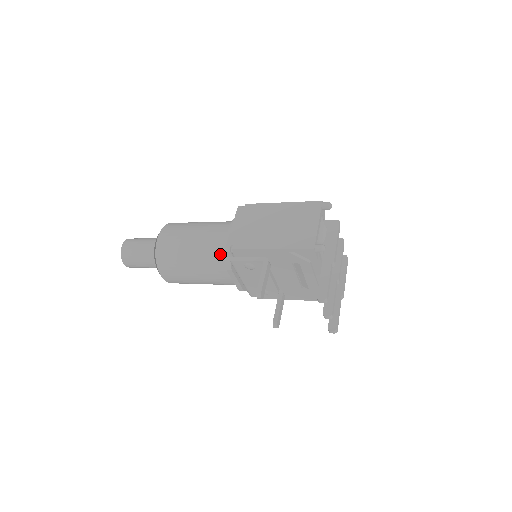
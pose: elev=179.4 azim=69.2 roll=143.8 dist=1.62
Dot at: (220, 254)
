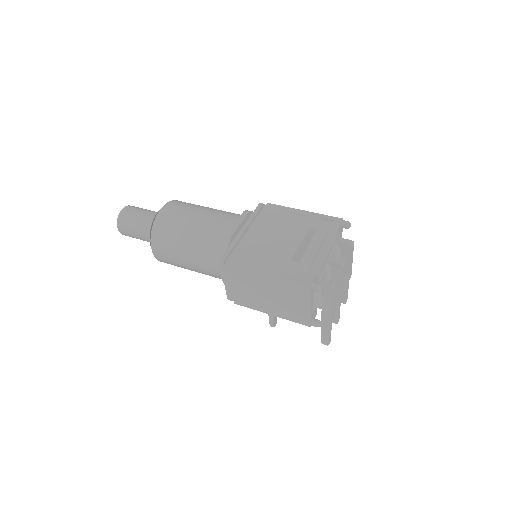
Dot at: occluded
